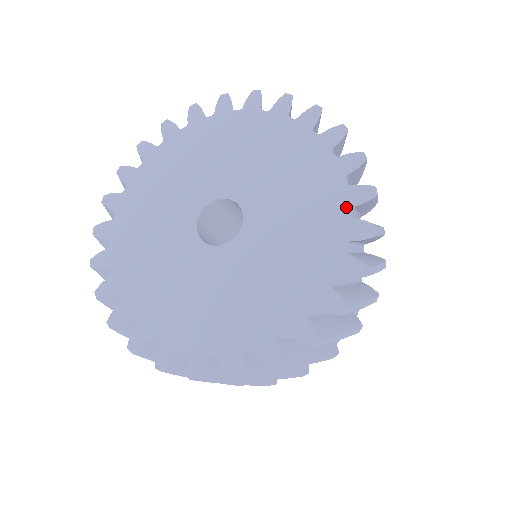
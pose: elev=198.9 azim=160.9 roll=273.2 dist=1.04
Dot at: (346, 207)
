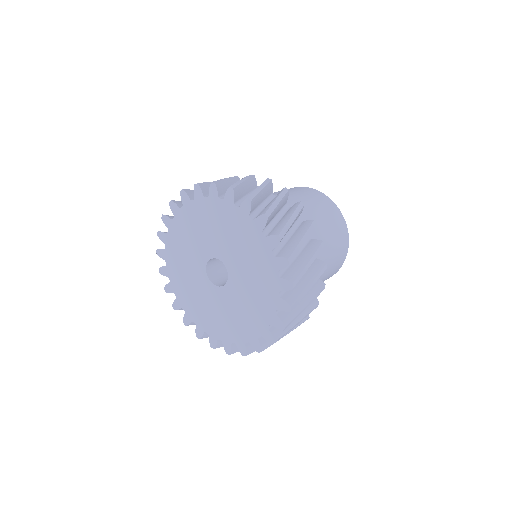
Dot at: (247, 218)
